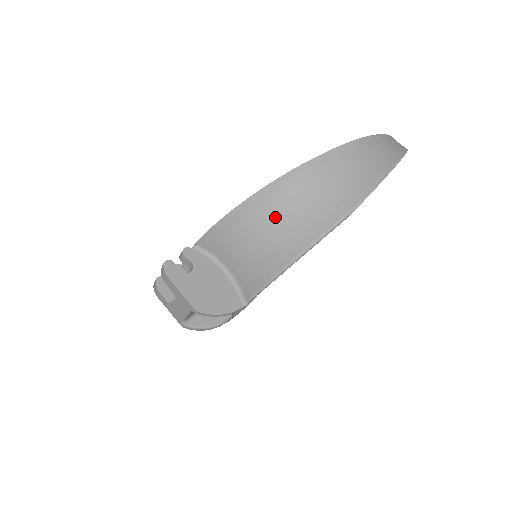
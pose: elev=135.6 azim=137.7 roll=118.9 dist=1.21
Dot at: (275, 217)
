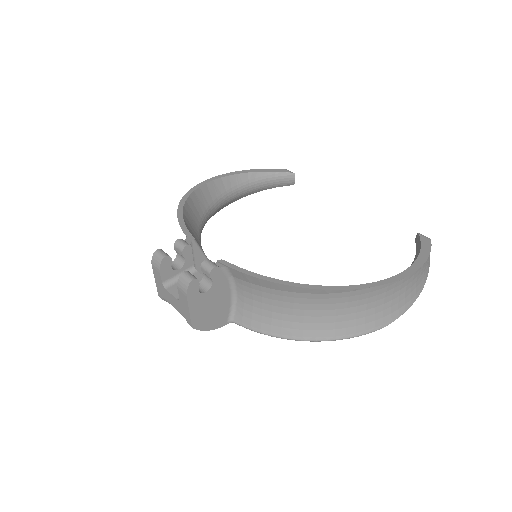
Dot at: (312, 306)
